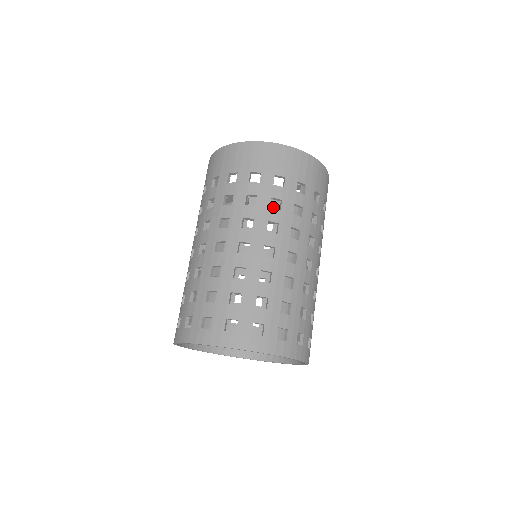
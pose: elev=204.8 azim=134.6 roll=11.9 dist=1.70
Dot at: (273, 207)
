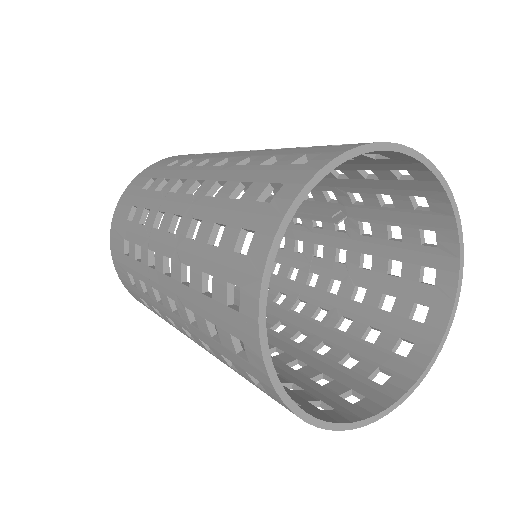
Dot at: occluded
